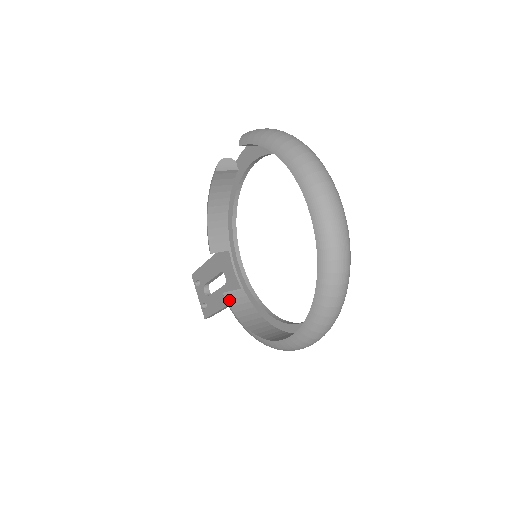
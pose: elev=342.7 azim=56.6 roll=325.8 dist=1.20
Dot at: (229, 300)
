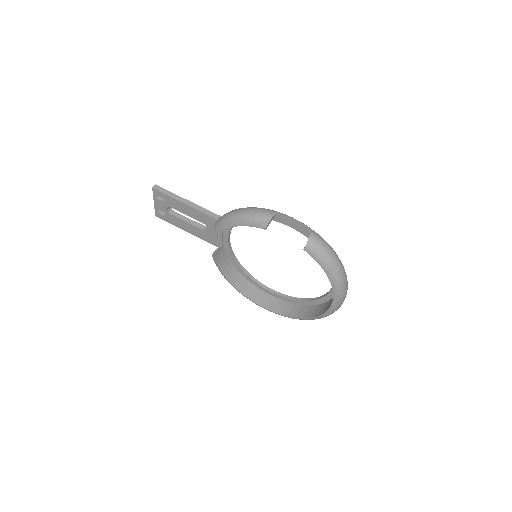
Dot at: (218, 261)
